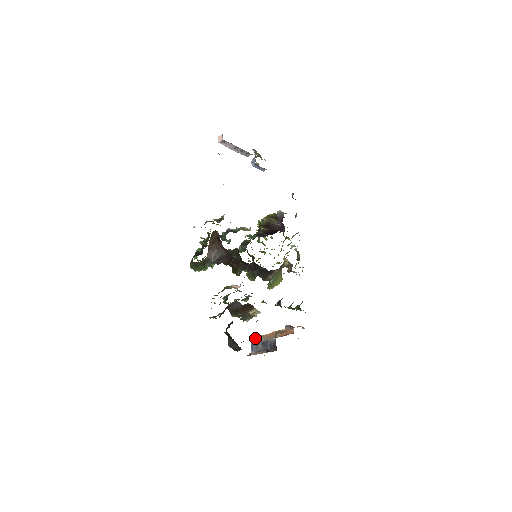
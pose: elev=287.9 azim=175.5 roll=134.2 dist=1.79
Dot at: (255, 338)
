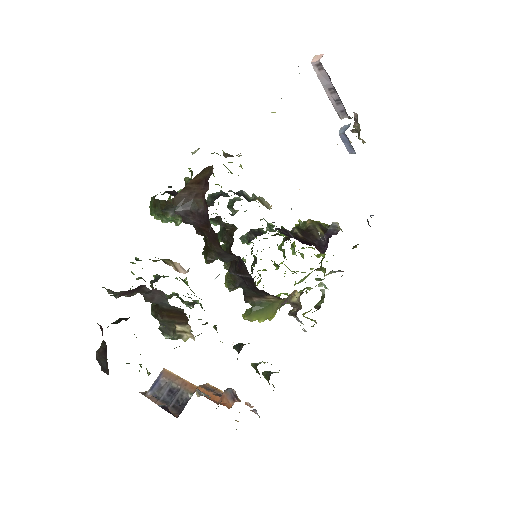
Dot at: occluded
